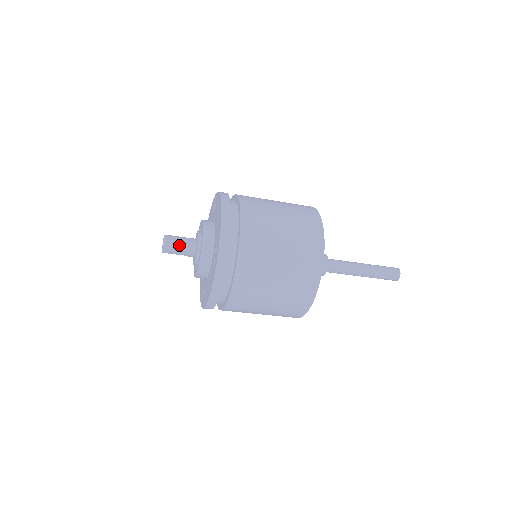
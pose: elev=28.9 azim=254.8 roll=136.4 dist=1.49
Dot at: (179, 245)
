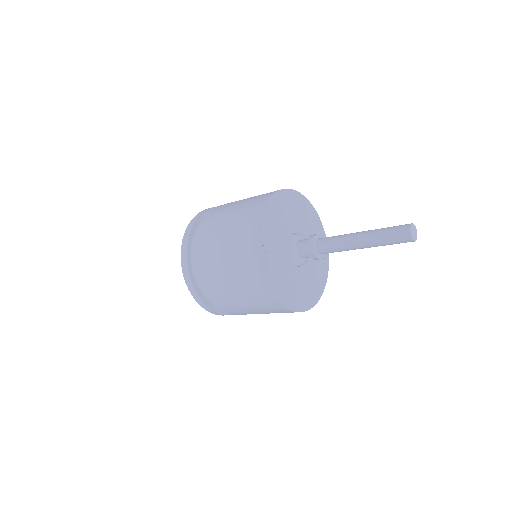
Dot at: occluded
